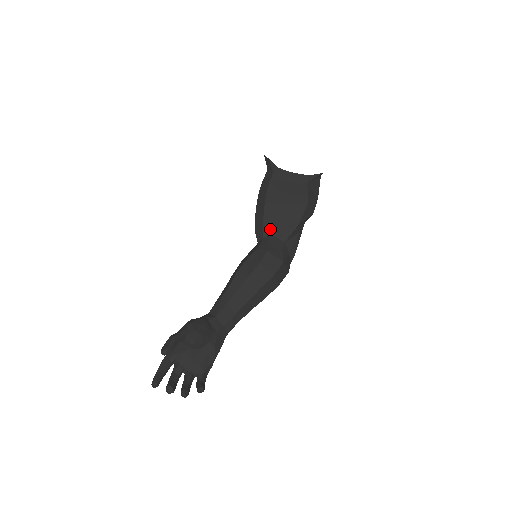
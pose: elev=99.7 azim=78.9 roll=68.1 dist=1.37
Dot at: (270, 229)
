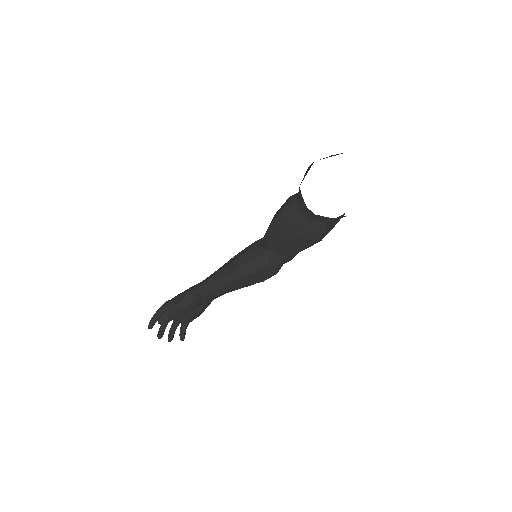
Dot at: (276, 247)
